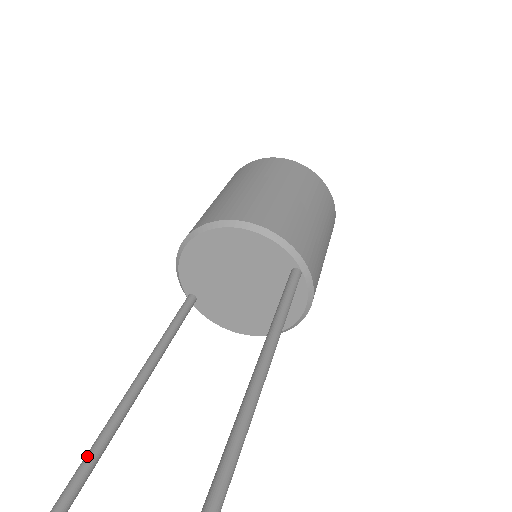
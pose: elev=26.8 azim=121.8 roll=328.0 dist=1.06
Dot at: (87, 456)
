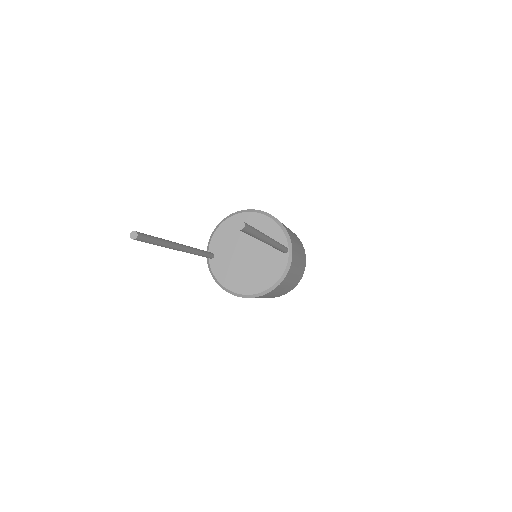
Dot at: occluded
